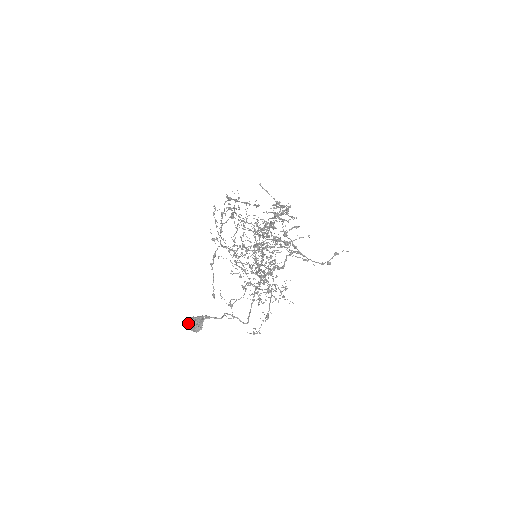
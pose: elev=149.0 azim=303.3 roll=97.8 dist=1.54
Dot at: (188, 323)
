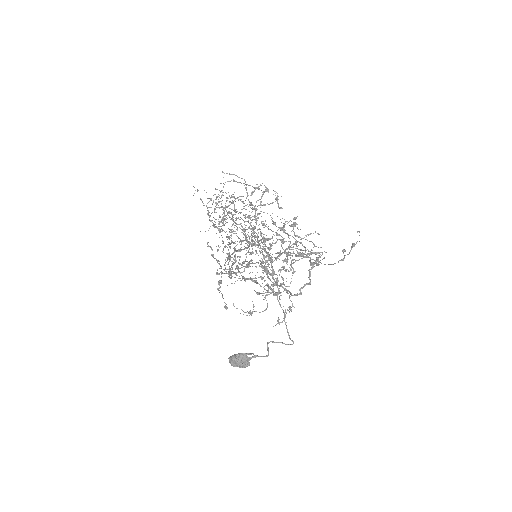
Dot at: (232, 364)
